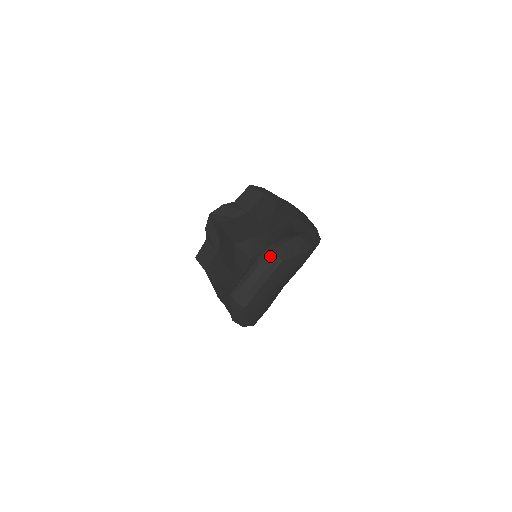
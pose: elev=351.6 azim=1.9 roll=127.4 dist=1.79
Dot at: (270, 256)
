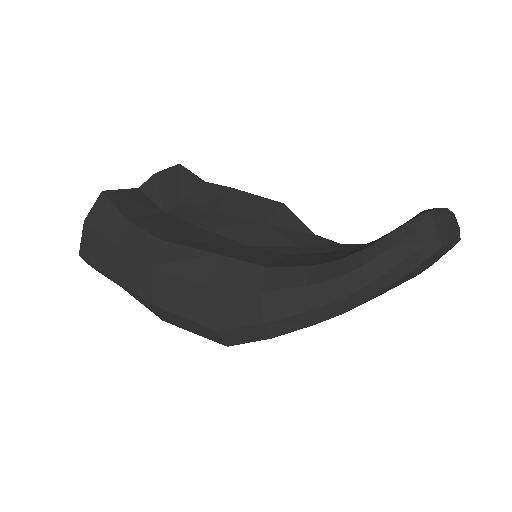
Dot at: occluded
